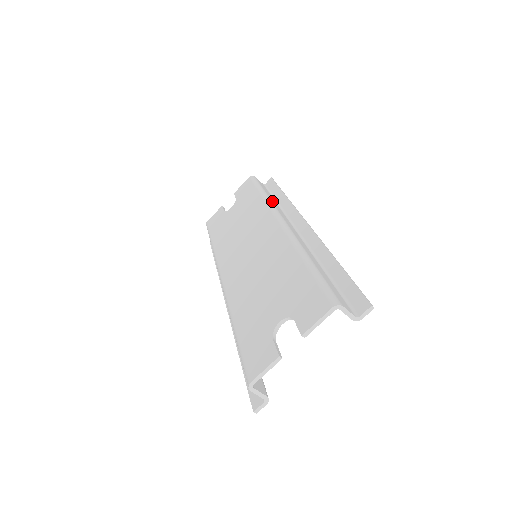
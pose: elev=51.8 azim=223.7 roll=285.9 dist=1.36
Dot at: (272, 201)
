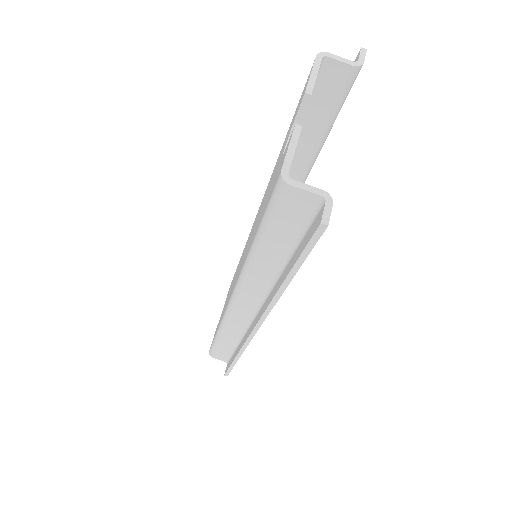
Dot at: occluded
